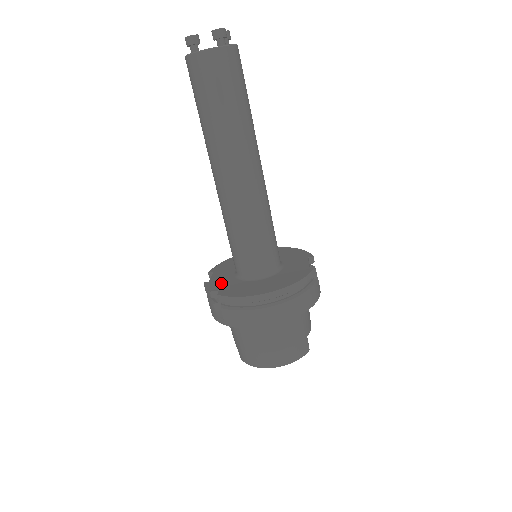
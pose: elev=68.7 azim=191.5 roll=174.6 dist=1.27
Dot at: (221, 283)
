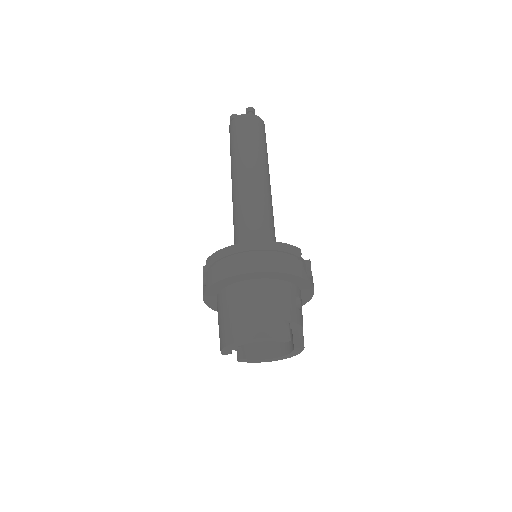
Dot at: occluded
